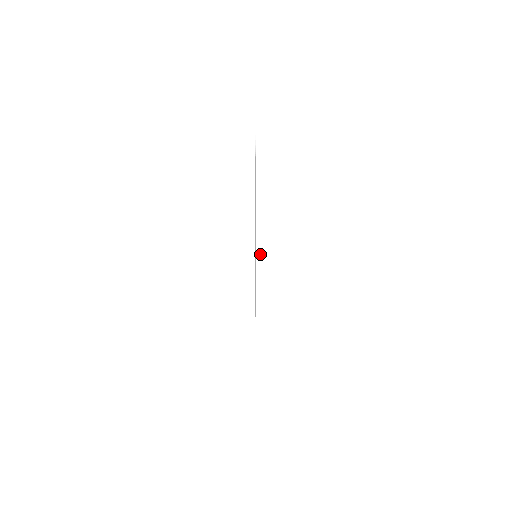
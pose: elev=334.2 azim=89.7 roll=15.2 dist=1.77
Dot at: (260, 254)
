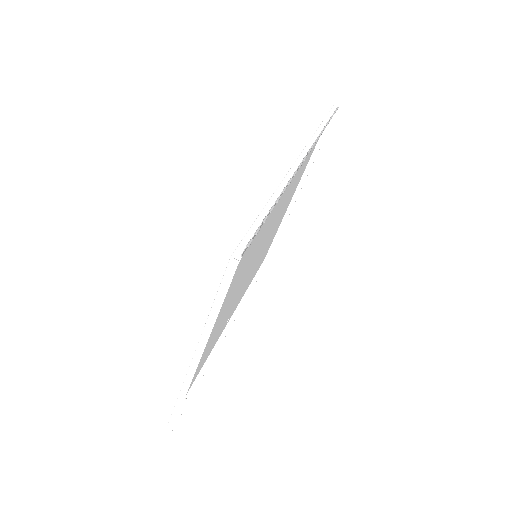
Dot at: (185, 405)
